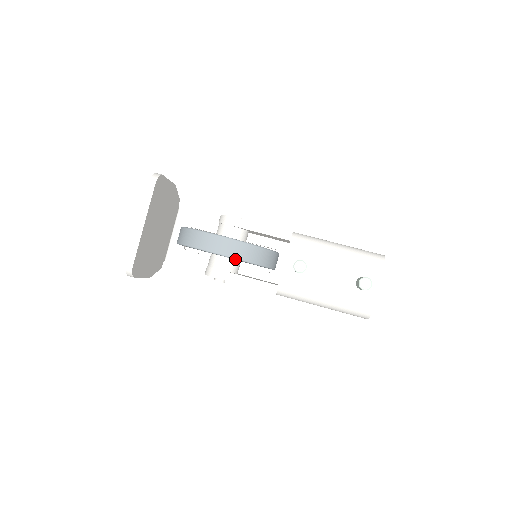
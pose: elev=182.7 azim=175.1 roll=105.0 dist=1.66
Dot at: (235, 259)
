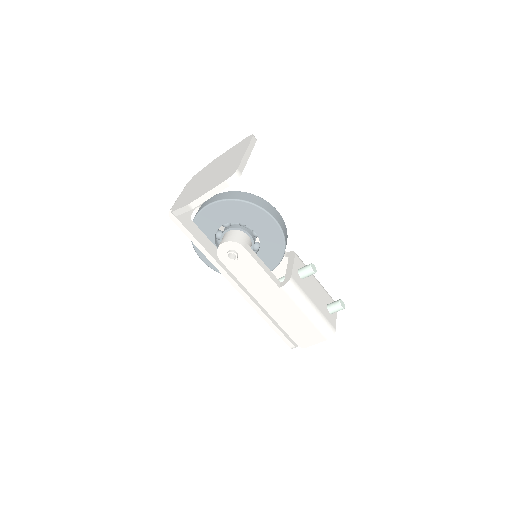
Dot at: (282, 234)
